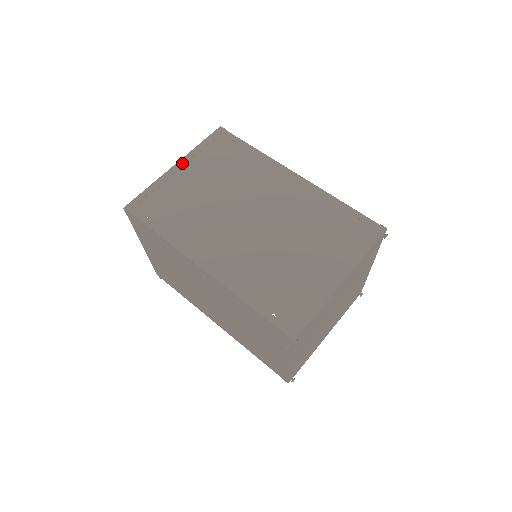
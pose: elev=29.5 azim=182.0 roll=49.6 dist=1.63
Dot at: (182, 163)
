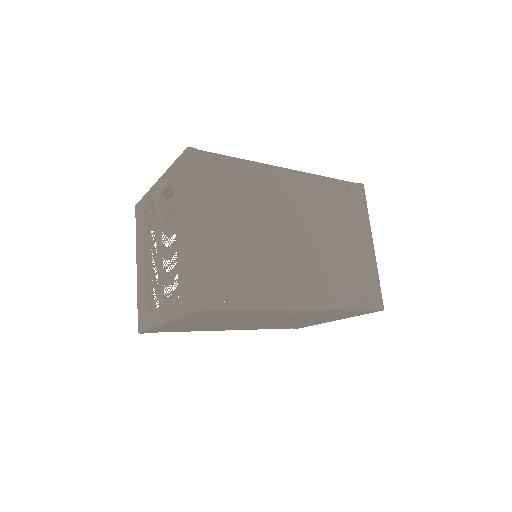
Dot at: (197, 218)
